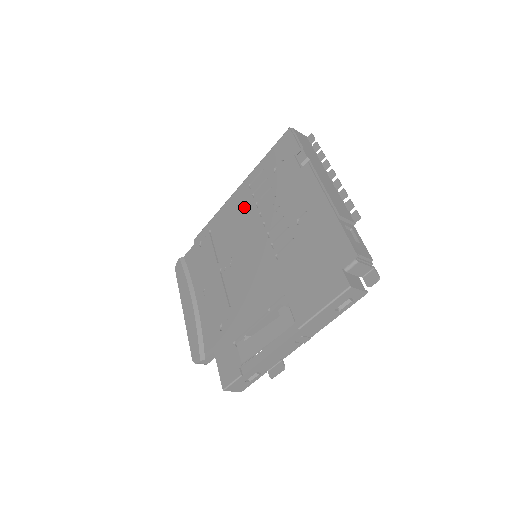
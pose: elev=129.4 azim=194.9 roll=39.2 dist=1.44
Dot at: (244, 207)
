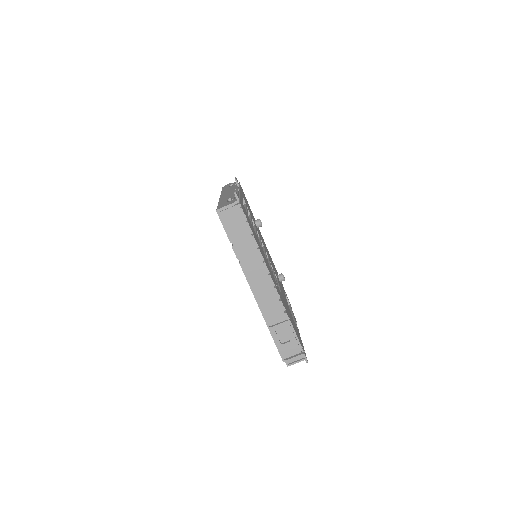
Dot at: occluded
